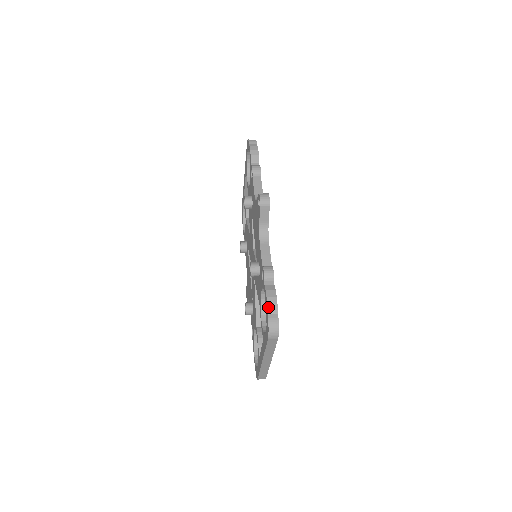
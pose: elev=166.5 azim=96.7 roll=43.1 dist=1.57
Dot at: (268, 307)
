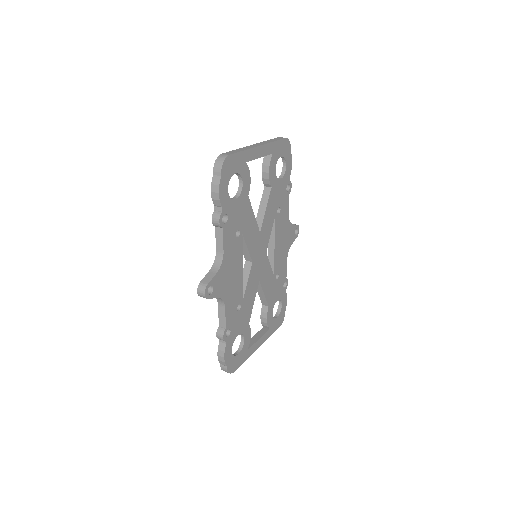
Dot at: (219, 361)
